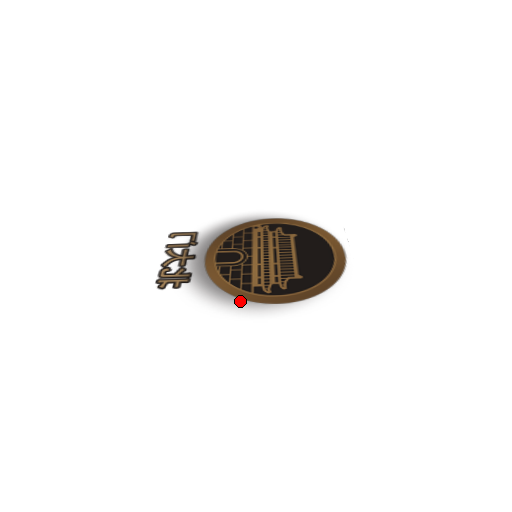
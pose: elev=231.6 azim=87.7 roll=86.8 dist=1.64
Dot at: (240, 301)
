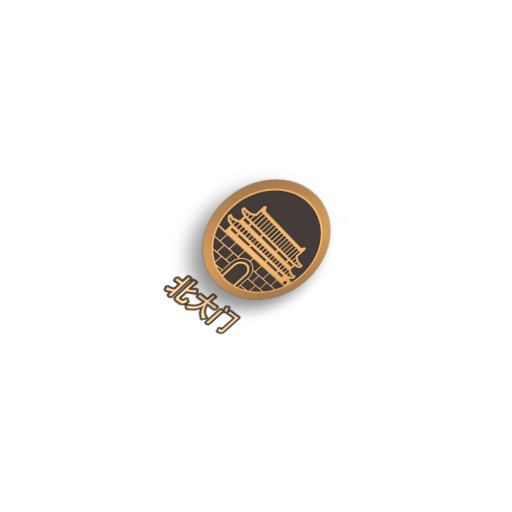
Dot at: (203, 226)
